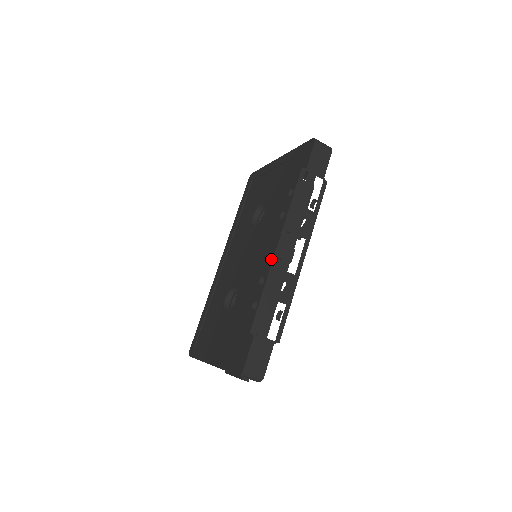
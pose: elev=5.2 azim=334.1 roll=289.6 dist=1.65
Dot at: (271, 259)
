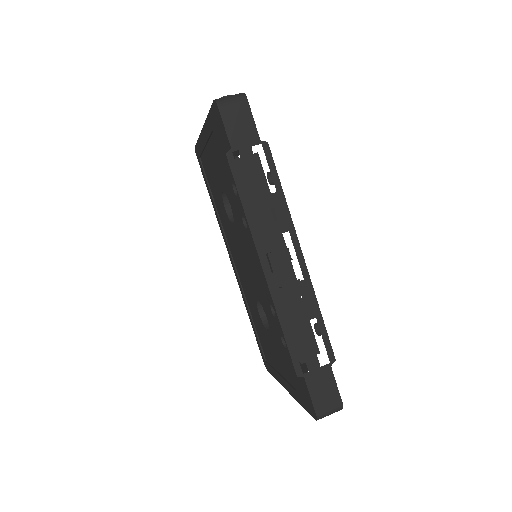
Dot at: (266, 284)
